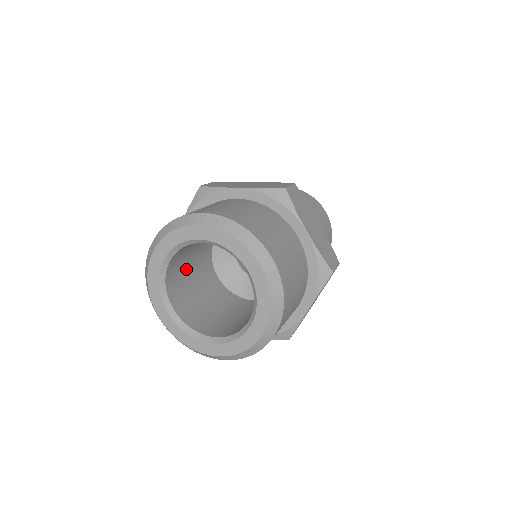
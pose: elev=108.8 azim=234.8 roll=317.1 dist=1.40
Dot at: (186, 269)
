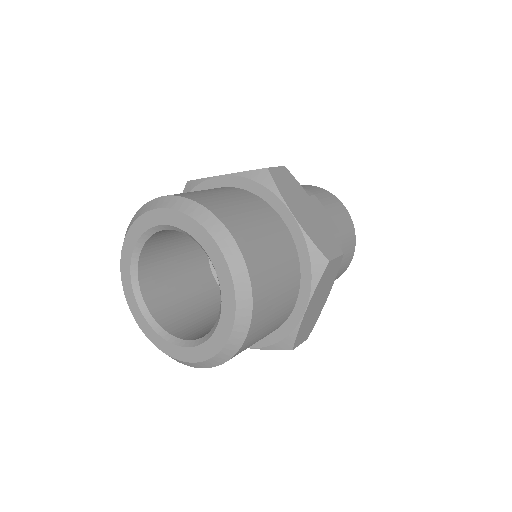
Dot at: (170, 269)
